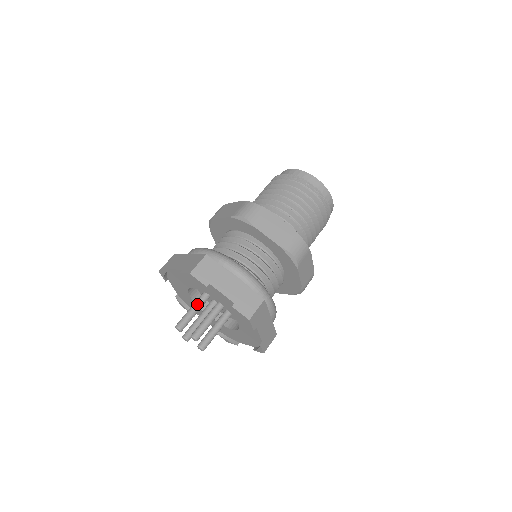
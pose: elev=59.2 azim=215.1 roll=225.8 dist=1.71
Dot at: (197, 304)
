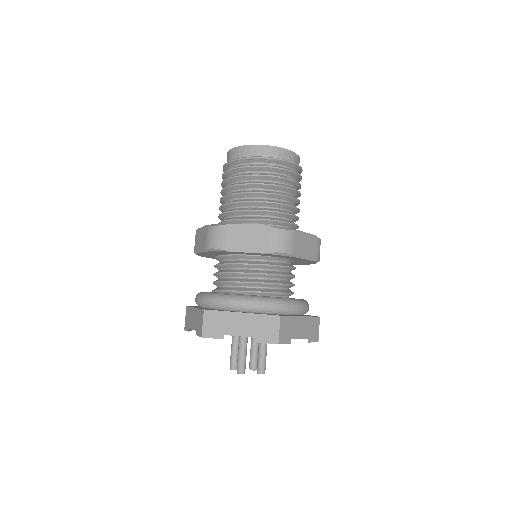
Dot at: (246, 342)
